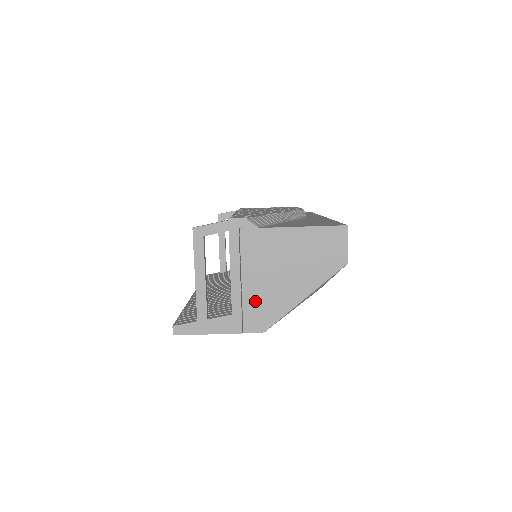
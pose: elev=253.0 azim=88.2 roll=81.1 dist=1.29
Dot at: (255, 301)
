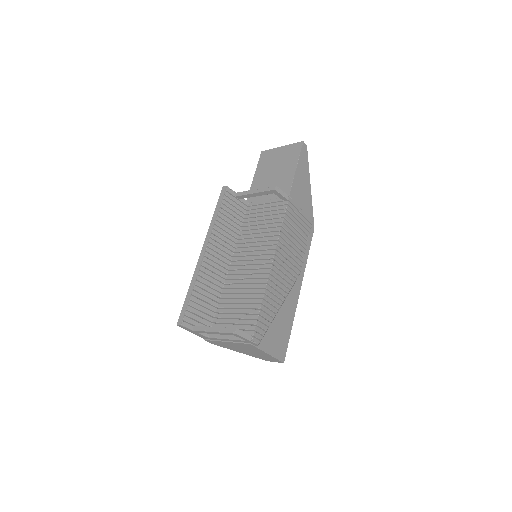
Dot at: (222, 344)
